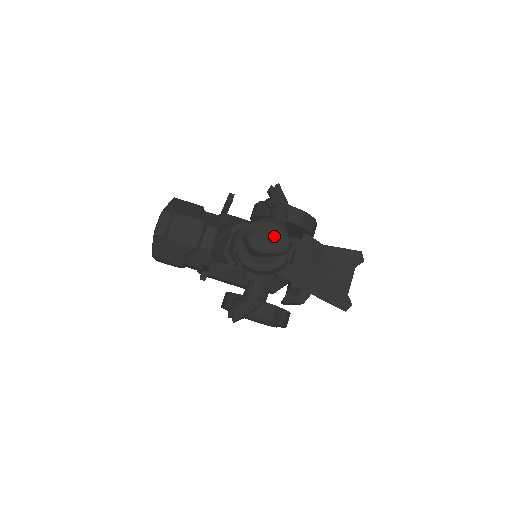
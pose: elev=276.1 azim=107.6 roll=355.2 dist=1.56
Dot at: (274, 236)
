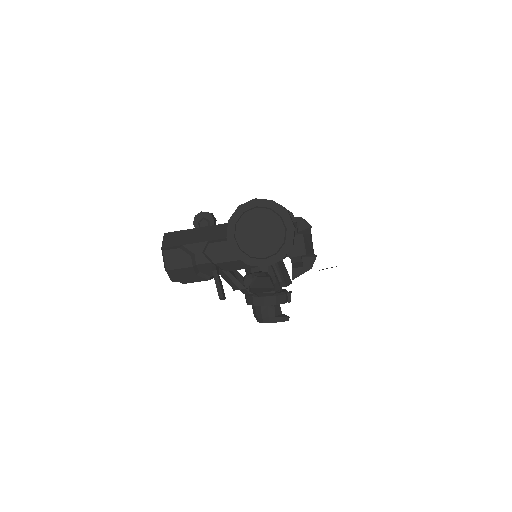
Dot at: occluded
